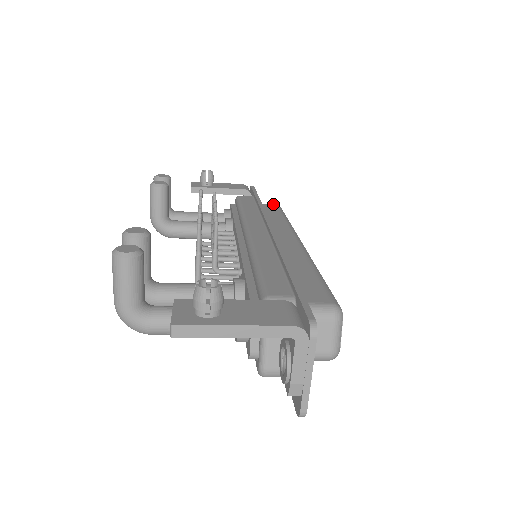
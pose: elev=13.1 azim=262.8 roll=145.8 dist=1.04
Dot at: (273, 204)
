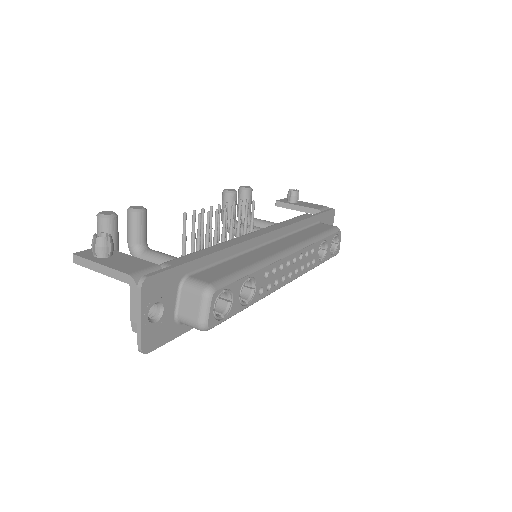
Dot at: (332, 225)
